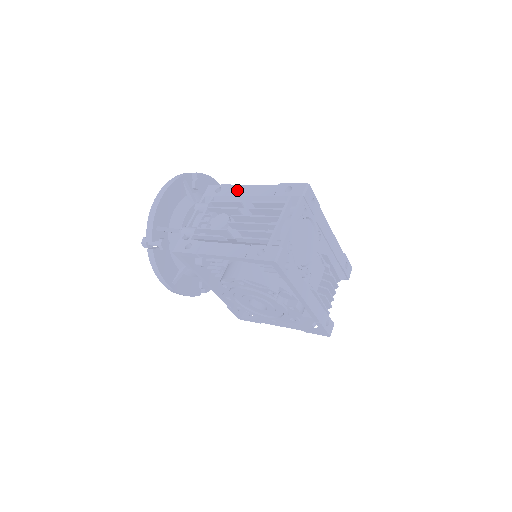
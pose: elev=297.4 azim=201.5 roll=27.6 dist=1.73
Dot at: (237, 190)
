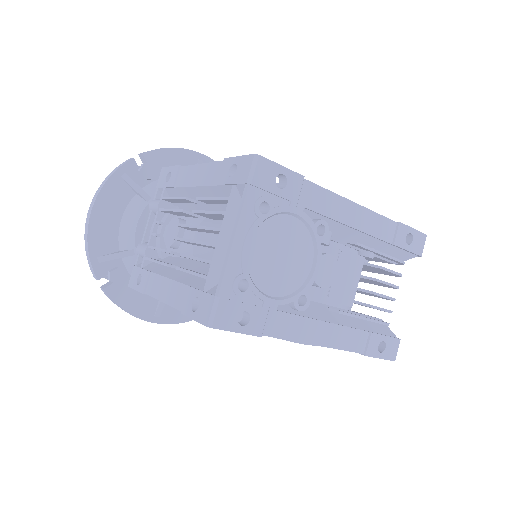
Dot at: (184, 175)
